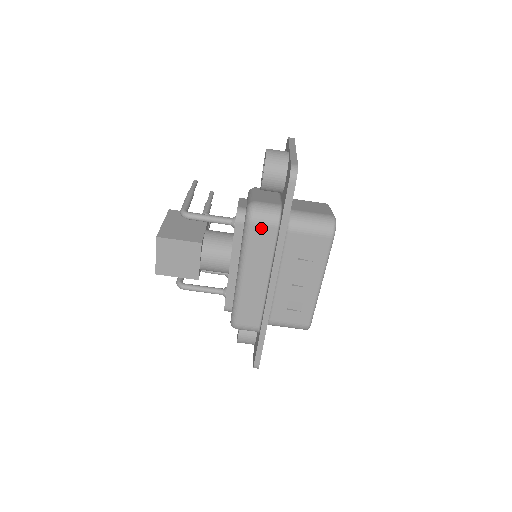
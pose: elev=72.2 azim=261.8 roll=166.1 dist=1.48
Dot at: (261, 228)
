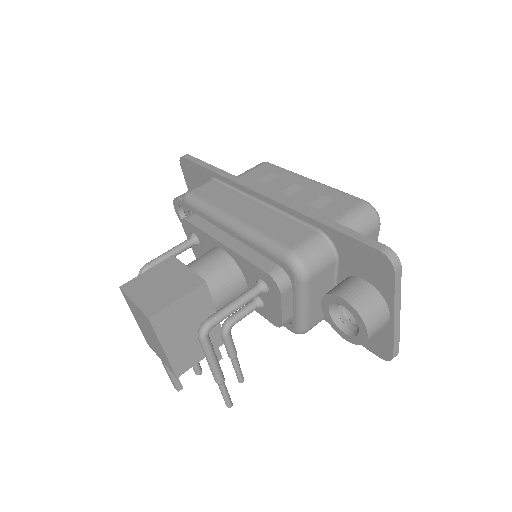
Dot at: (201, 189)
